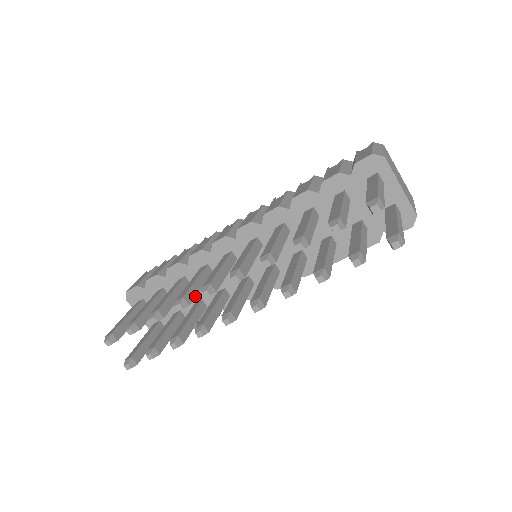
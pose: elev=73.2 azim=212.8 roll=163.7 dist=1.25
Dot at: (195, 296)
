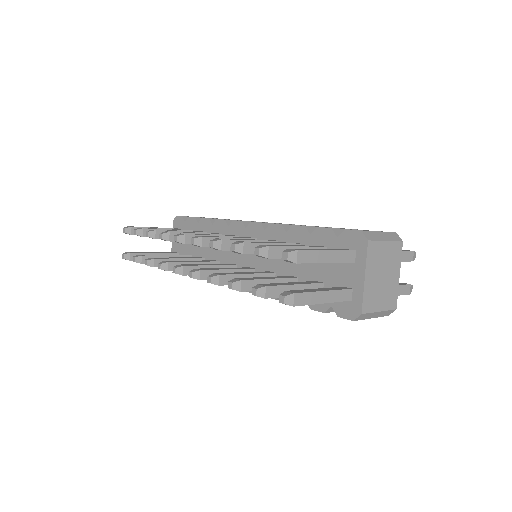
Dot at: occluded
